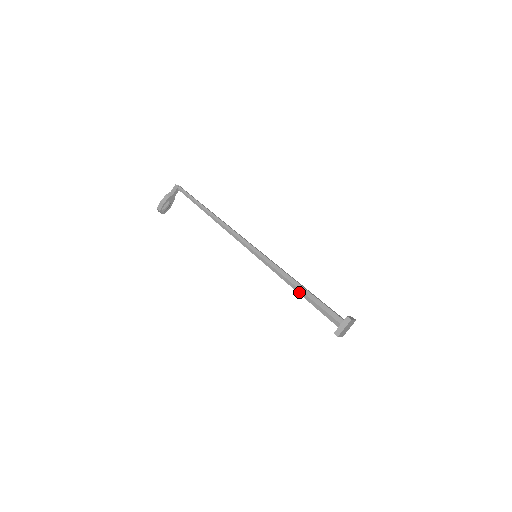
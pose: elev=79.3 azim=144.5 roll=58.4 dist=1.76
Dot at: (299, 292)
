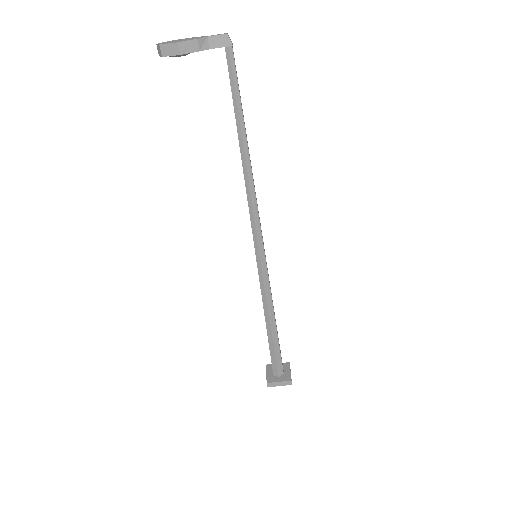
Dot at: (268, 327)
